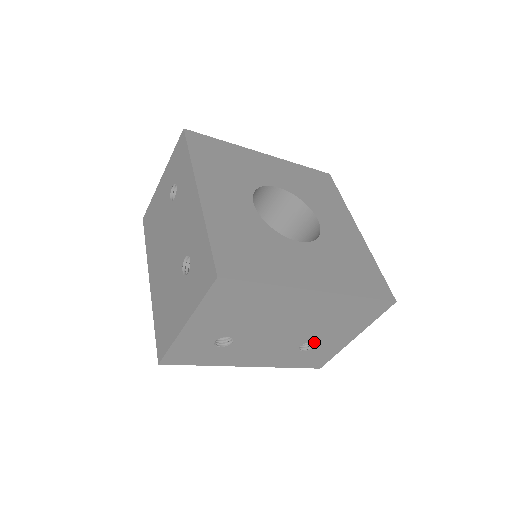
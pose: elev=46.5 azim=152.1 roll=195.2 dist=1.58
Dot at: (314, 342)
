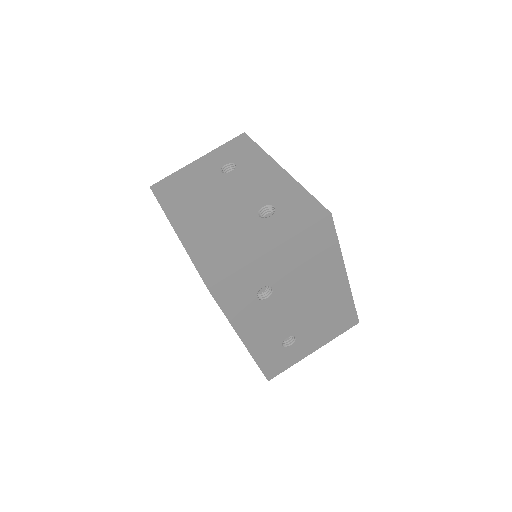
Dot at: (296, 338)
